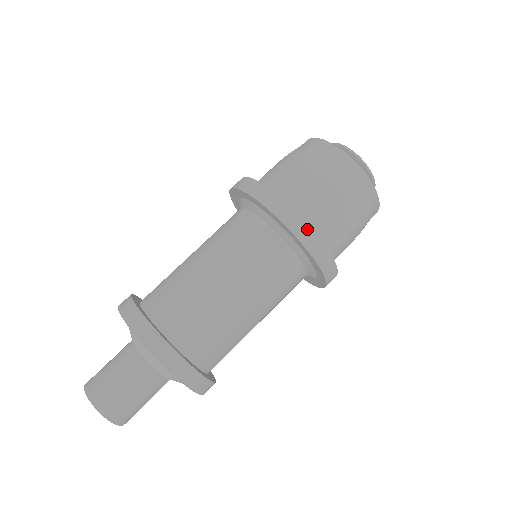
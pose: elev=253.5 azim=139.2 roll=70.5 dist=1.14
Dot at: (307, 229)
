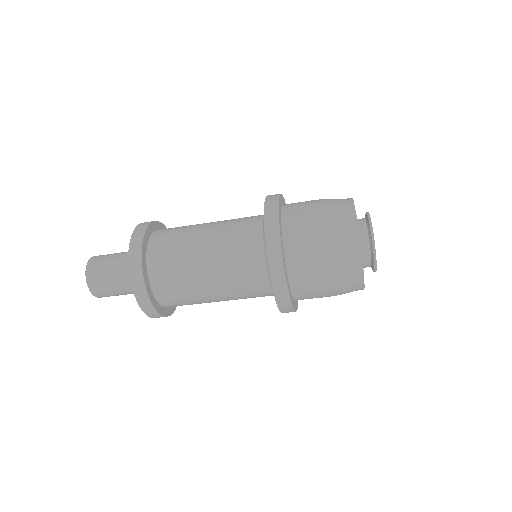
Dot at: (279, 256)
